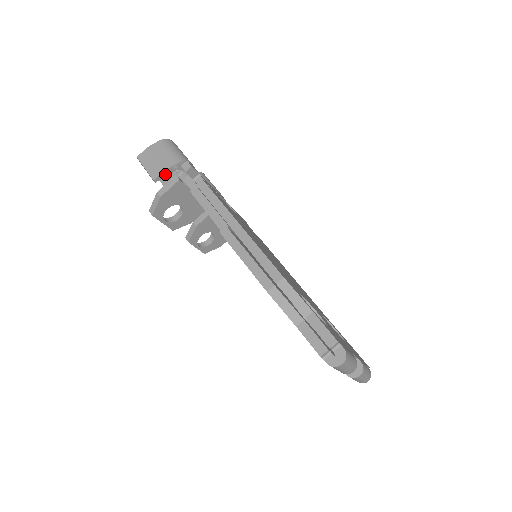
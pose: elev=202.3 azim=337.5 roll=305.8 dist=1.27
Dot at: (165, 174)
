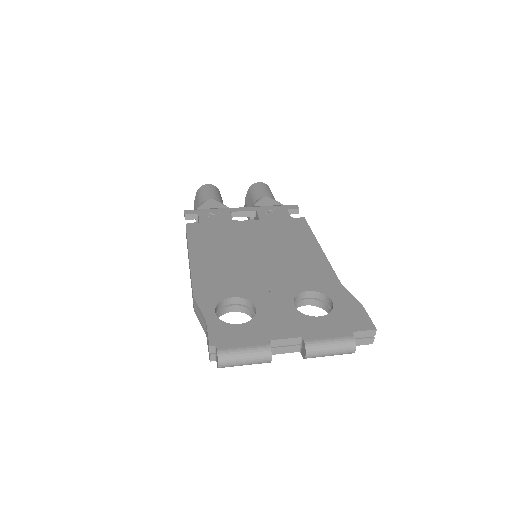
Dot at: occluded
